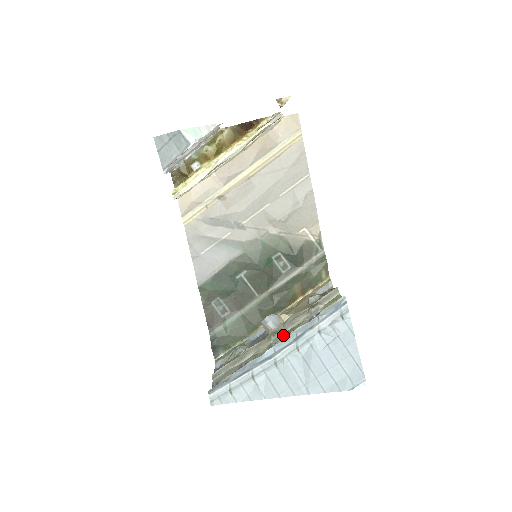
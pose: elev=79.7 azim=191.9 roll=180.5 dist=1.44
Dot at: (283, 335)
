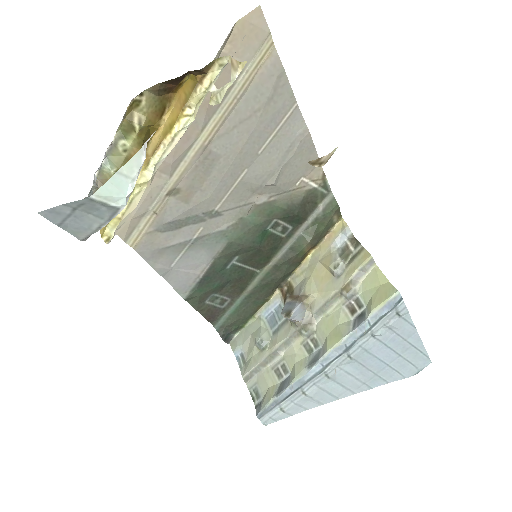
Dot at: (319, 331)
